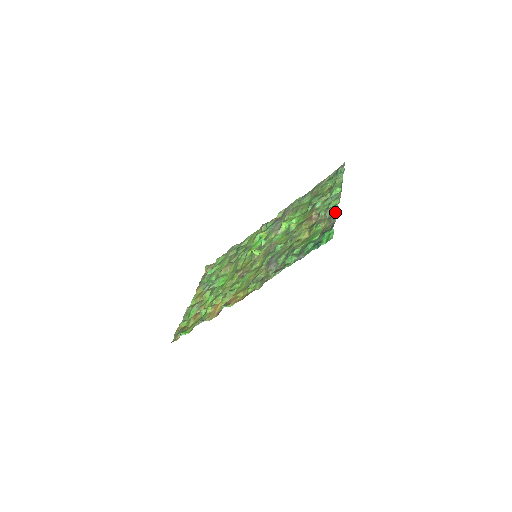
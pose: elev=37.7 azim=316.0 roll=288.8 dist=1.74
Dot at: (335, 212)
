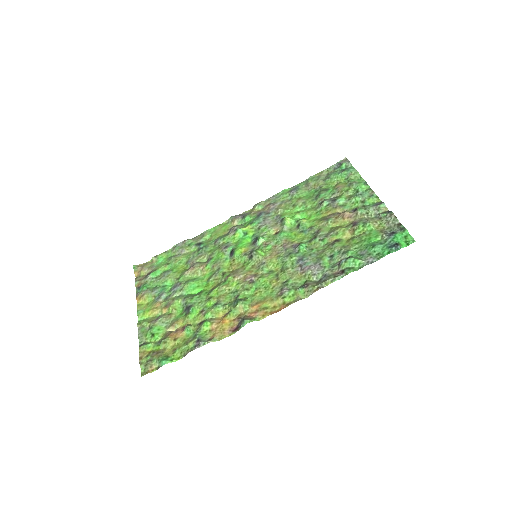
Dot at: (390, 212)
